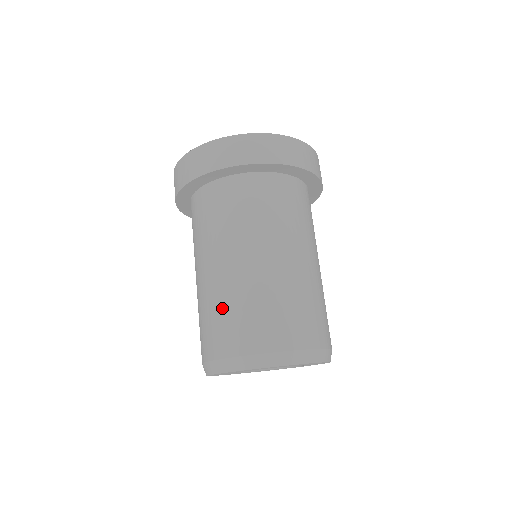
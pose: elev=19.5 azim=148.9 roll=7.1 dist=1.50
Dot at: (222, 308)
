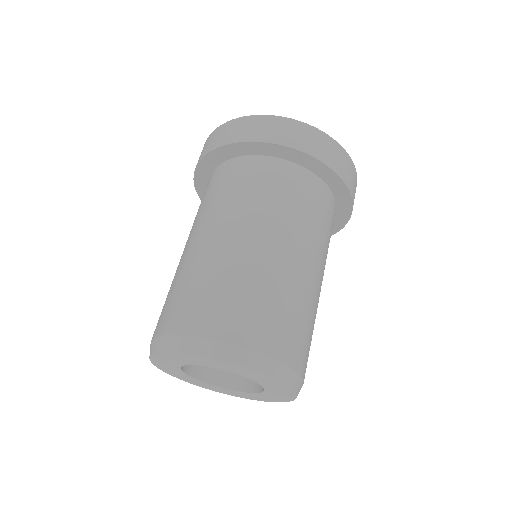
Dot at: occluded
